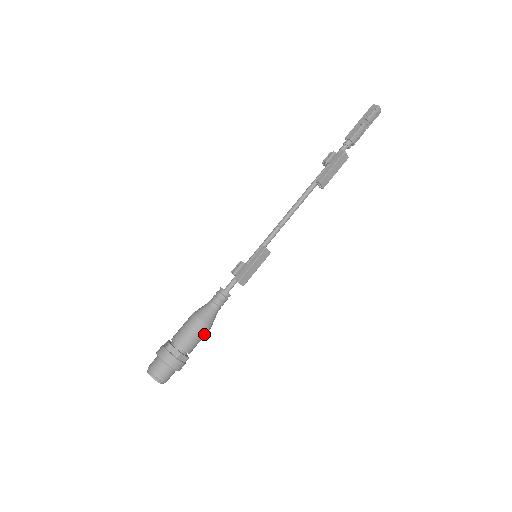
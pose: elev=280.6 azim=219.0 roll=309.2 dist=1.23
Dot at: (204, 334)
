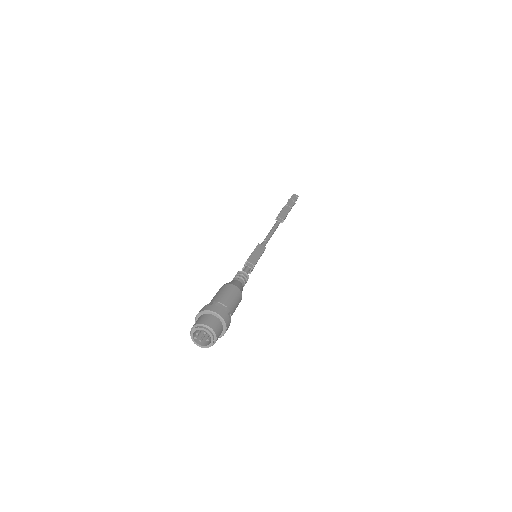
Dot at: (235, 294)
